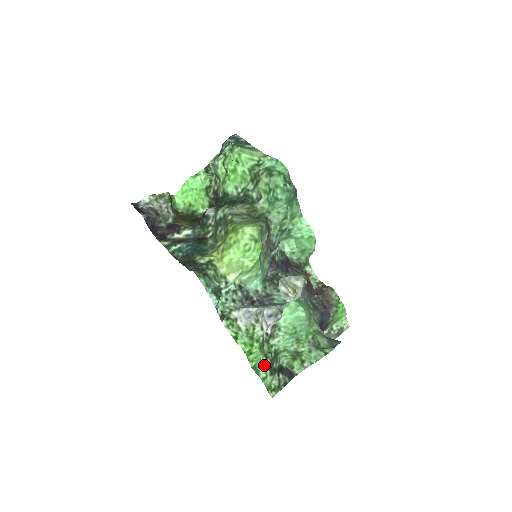
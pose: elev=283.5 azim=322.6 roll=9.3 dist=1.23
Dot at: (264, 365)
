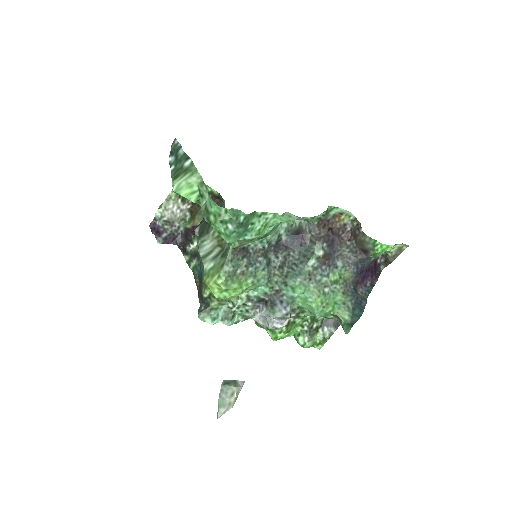
Dot at: (302, 333)
